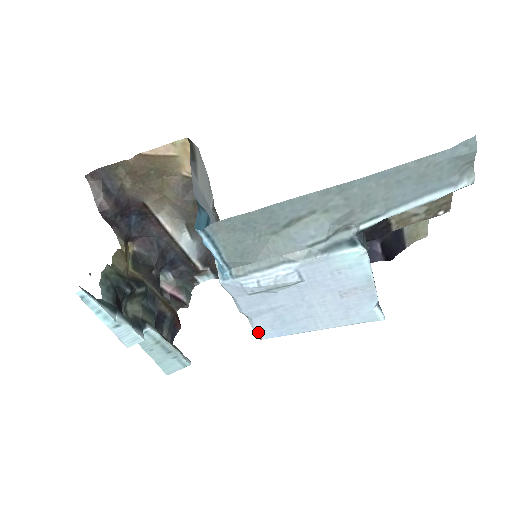
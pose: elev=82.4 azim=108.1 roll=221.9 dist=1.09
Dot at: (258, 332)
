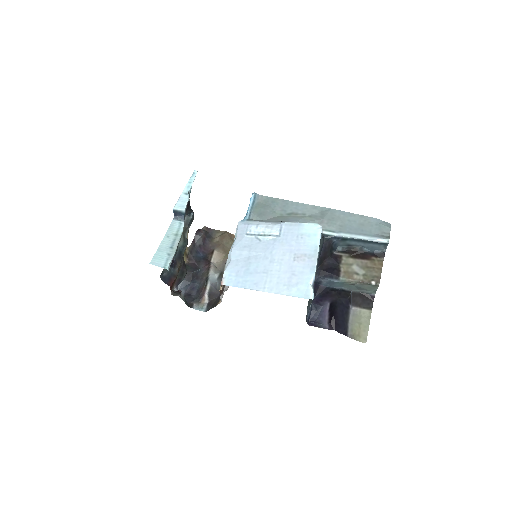
Dot at: (225, 275)
